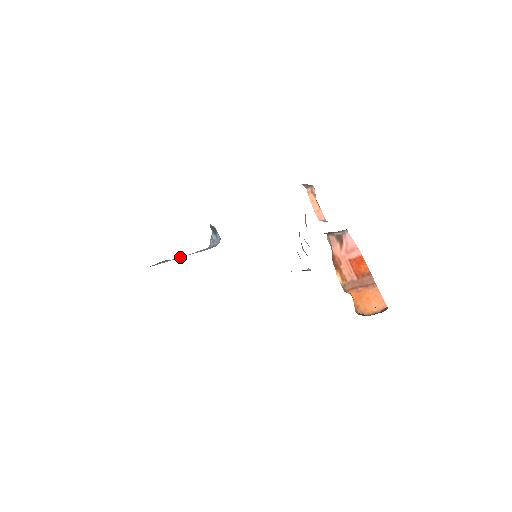
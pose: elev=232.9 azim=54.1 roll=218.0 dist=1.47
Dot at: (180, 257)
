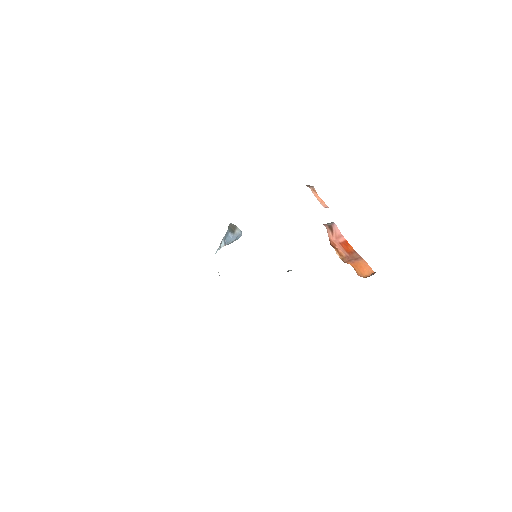
Dot at: occluded
